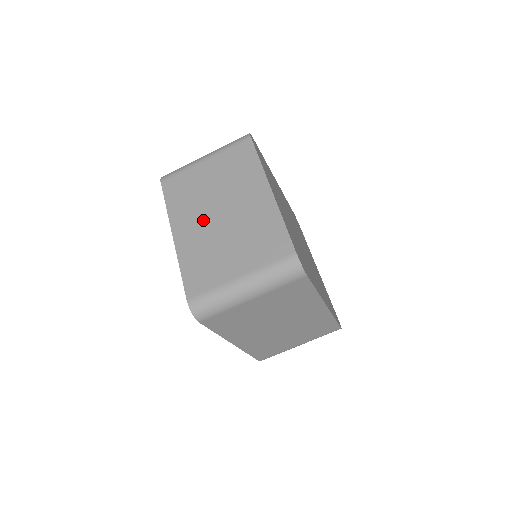
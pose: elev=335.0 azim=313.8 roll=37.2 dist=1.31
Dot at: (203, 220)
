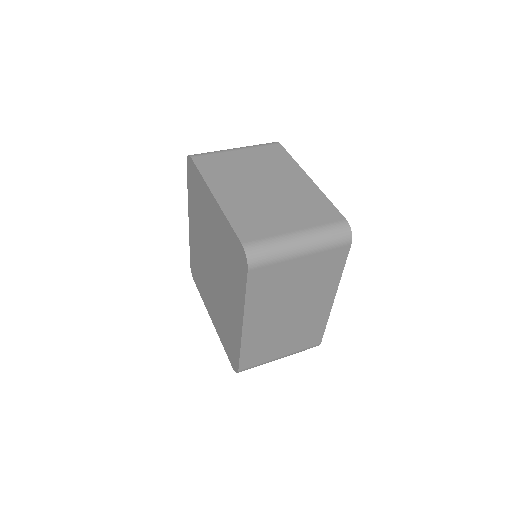
Dot at: (246, 188)
